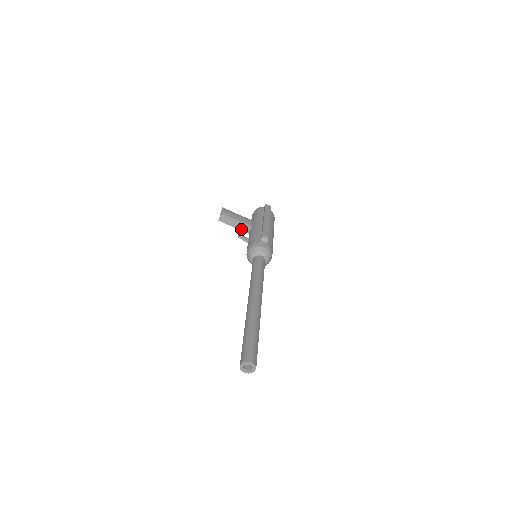
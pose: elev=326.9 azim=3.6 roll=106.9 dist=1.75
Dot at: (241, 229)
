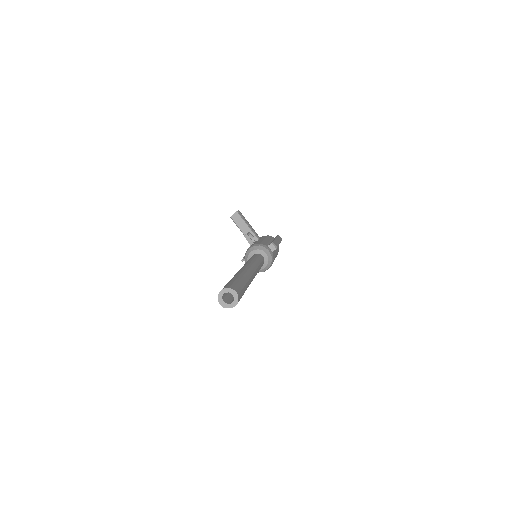
Dot at: (249, 234)
